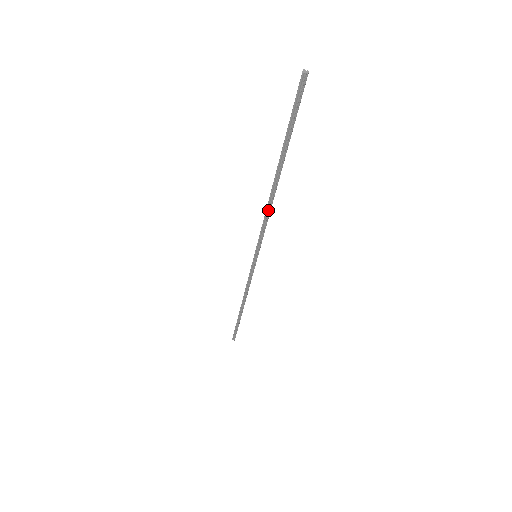
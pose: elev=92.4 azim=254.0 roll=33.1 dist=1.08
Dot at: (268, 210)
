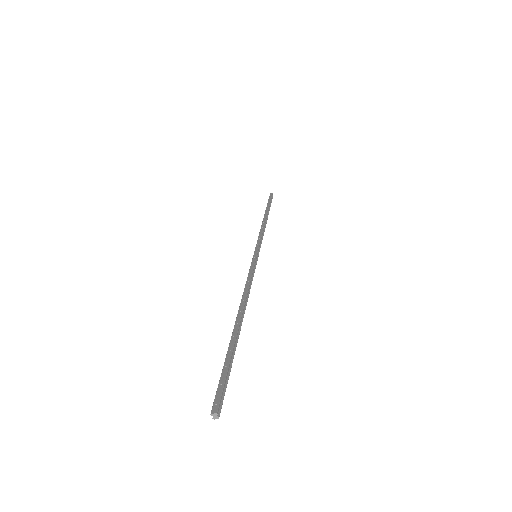
Dot at: (245, 293)
